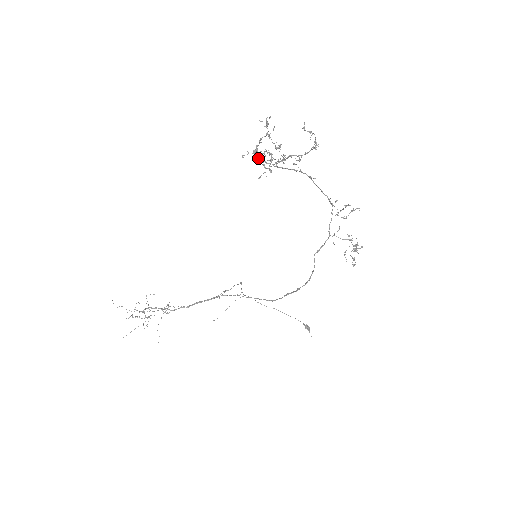
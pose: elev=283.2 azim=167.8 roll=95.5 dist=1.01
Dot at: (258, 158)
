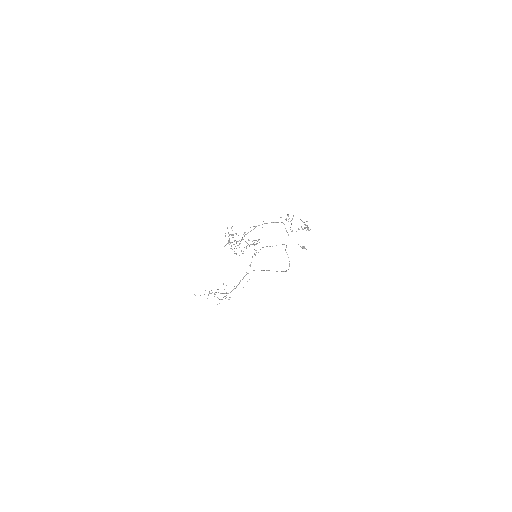
Dot at: occluded
